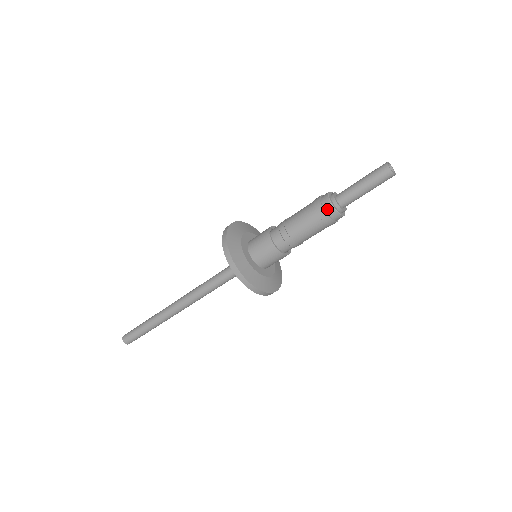
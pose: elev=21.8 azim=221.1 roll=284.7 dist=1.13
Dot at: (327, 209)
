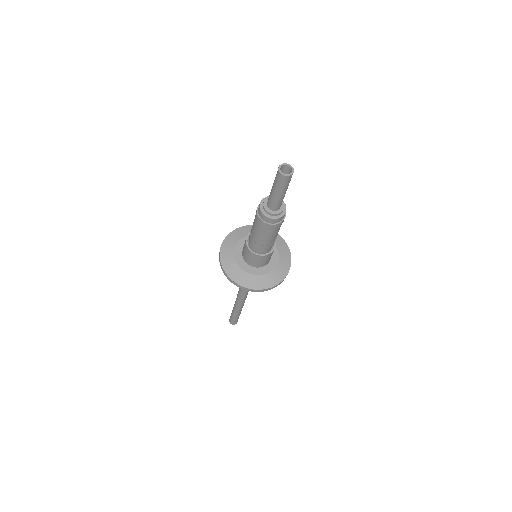
Dot at: (261, 216)
